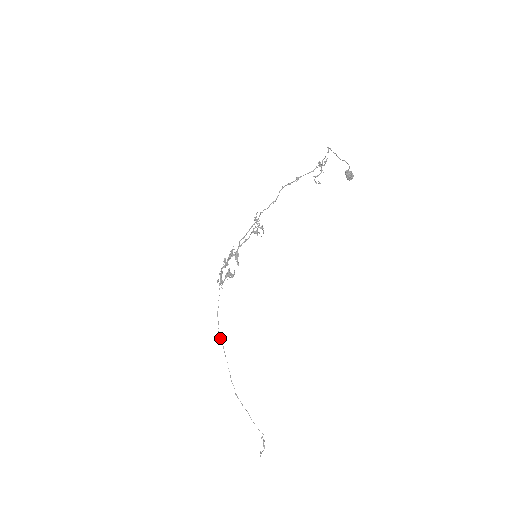
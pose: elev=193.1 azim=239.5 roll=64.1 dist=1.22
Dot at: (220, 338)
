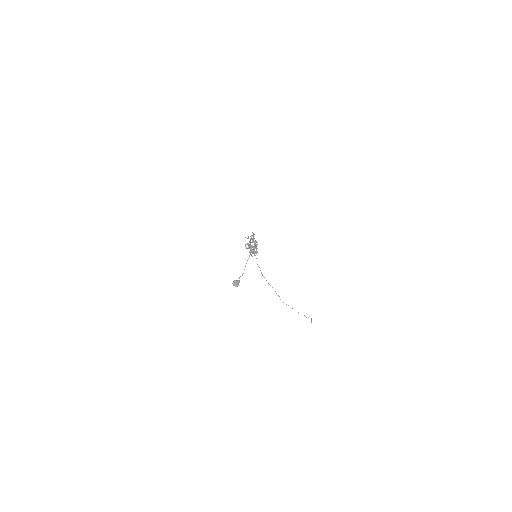
Dot at: (262, 275)
